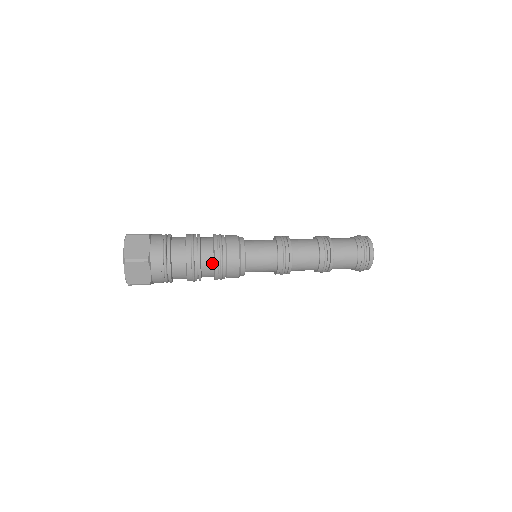
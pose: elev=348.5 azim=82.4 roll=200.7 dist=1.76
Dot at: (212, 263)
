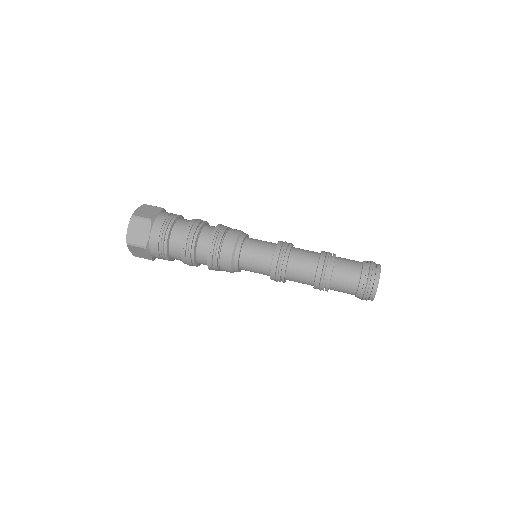
Dot at: (206, 260)
